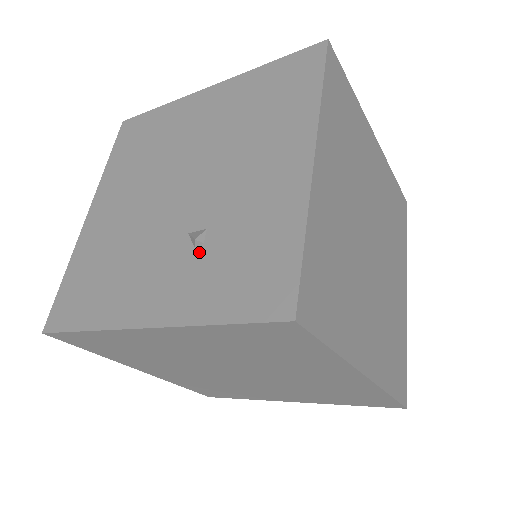
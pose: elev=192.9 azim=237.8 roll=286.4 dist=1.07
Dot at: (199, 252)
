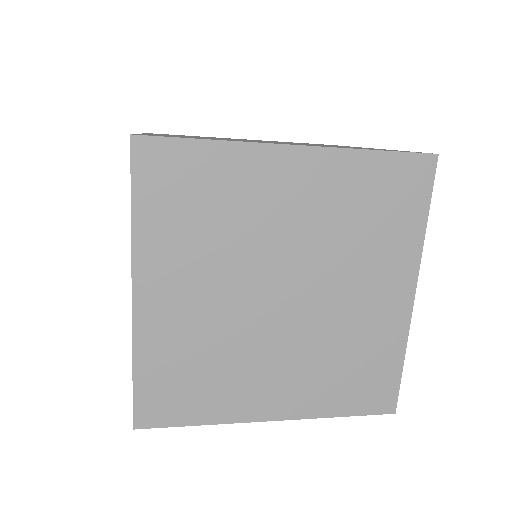
Dot at: occluded
